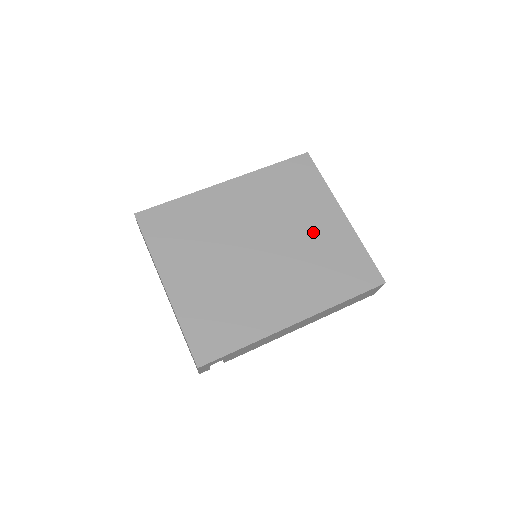
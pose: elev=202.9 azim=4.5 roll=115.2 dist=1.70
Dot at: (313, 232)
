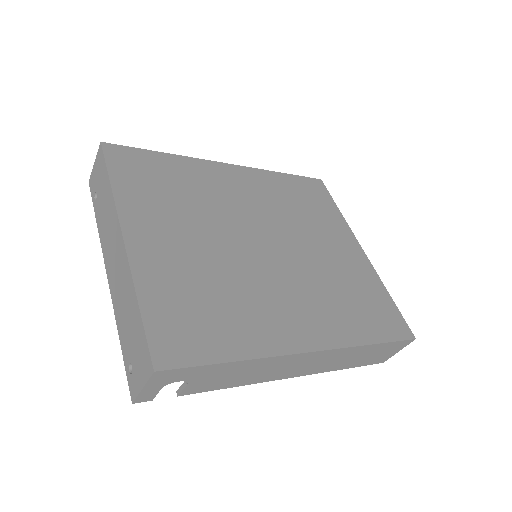
Dot at: (330, 253)
